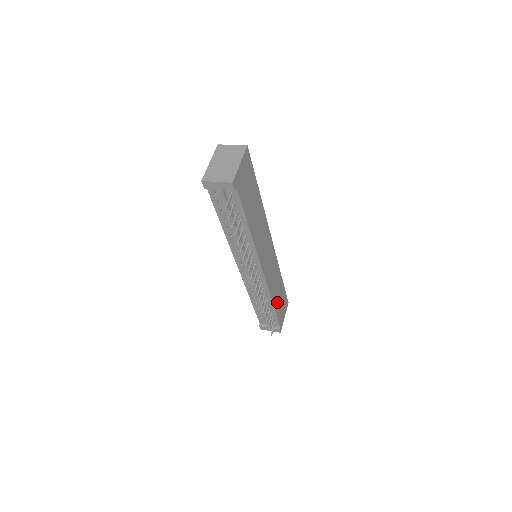
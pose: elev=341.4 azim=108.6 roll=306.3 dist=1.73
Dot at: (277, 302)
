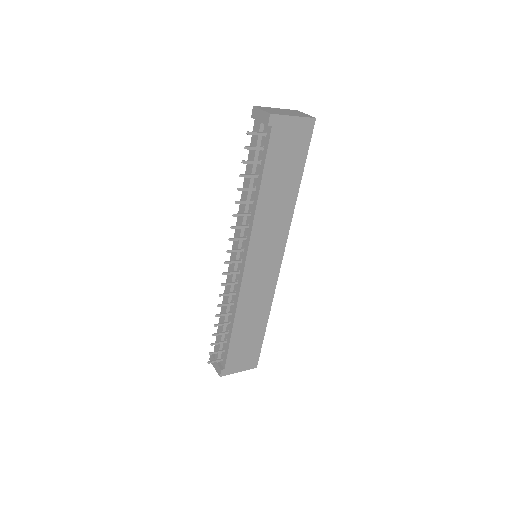
Dot at: (241, 334)
